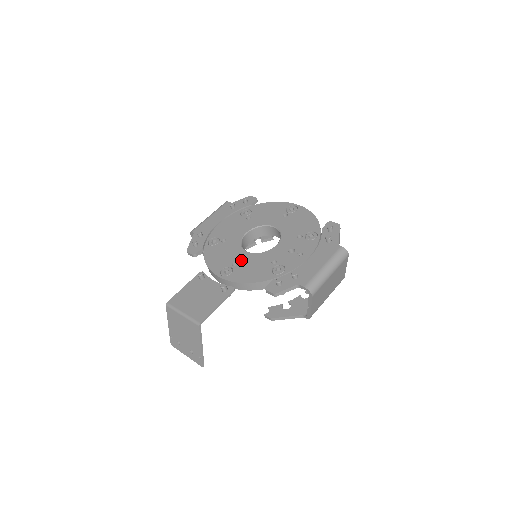
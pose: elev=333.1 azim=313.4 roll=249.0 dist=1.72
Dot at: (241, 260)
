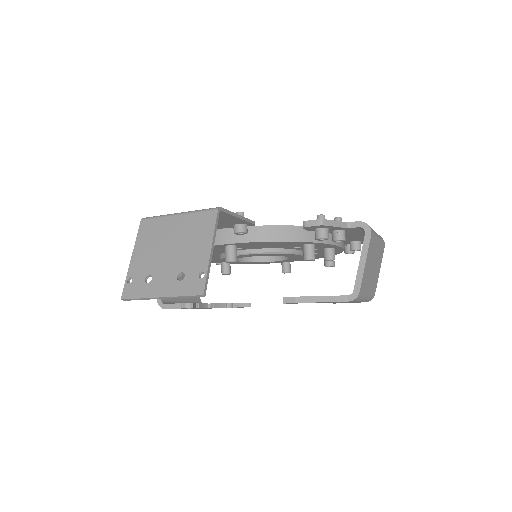
Dot at: occluded
